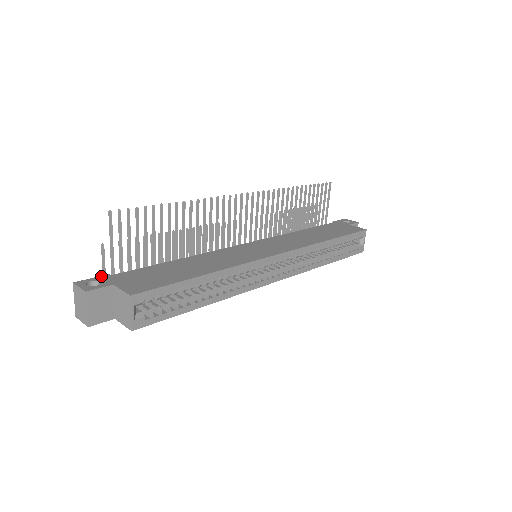
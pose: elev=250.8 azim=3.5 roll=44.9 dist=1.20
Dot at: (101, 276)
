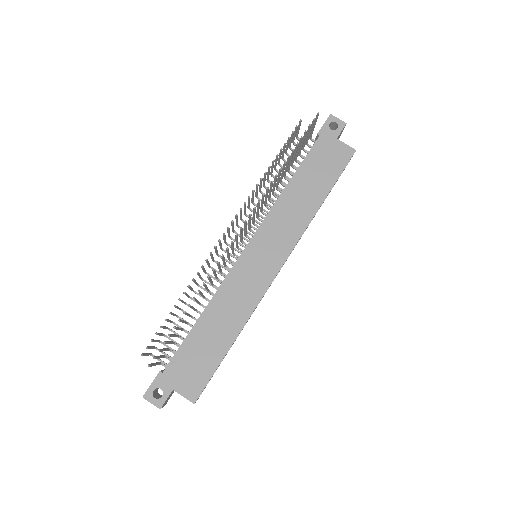
Dot at: (156, 378)
